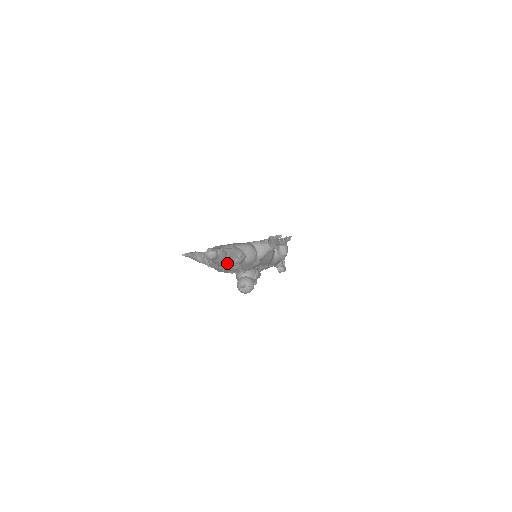
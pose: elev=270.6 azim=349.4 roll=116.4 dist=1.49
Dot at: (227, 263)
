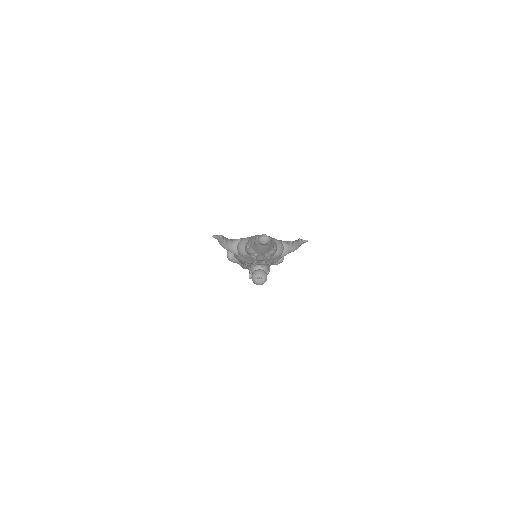
Dot at: (266, 252)
